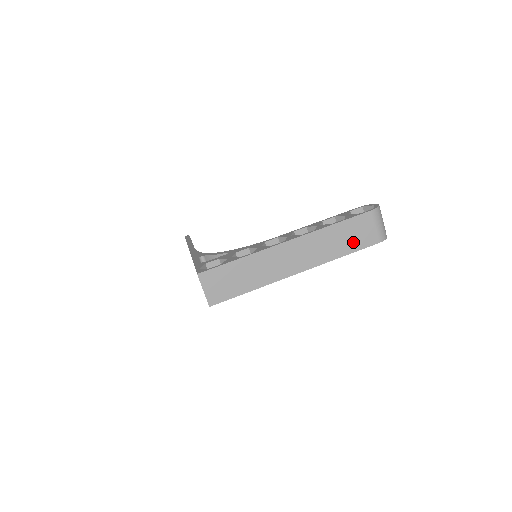
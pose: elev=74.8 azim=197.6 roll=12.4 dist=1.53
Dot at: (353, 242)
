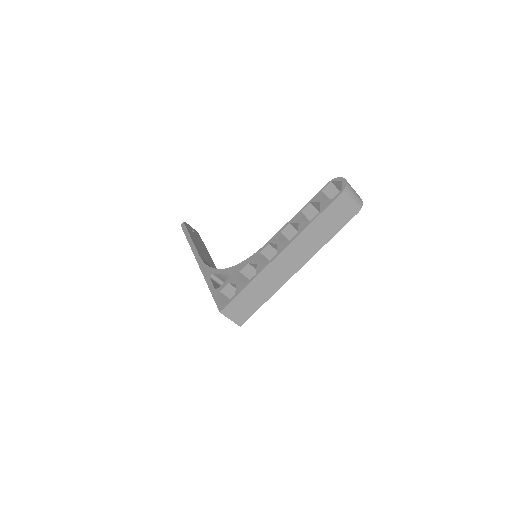
Dot at: (335, 225)
